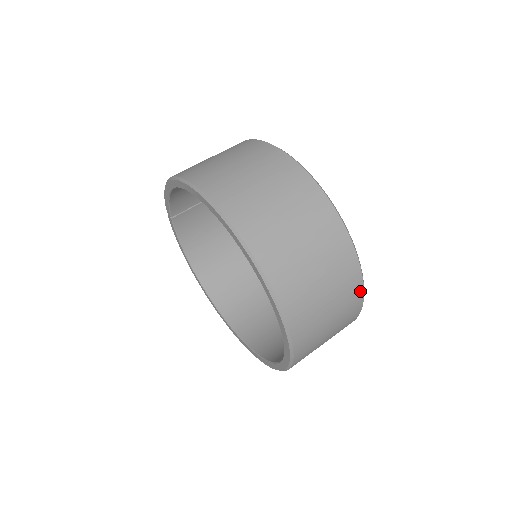
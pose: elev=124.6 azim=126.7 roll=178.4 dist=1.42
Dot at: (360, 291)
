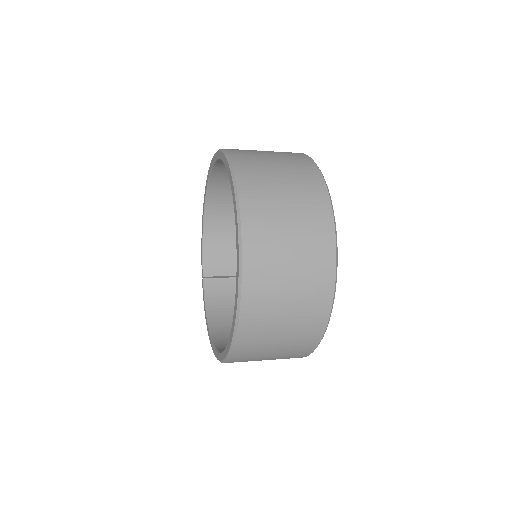
Dot at: (322, 188)
